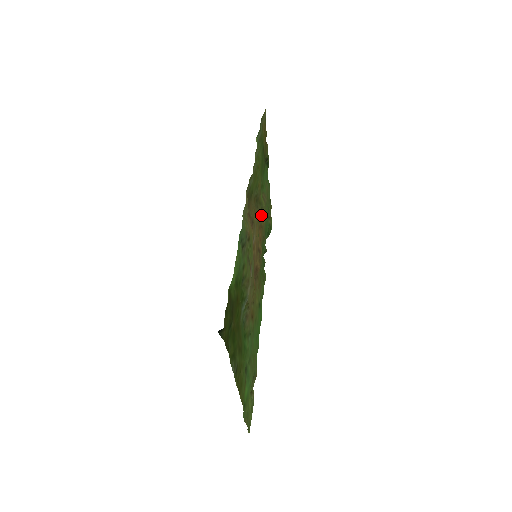
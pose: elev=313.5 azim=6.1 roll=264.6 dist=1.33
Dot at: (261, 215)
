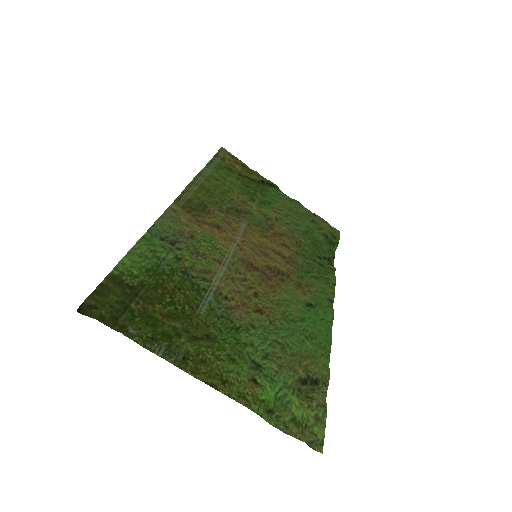
Dot at: (272, 225)
